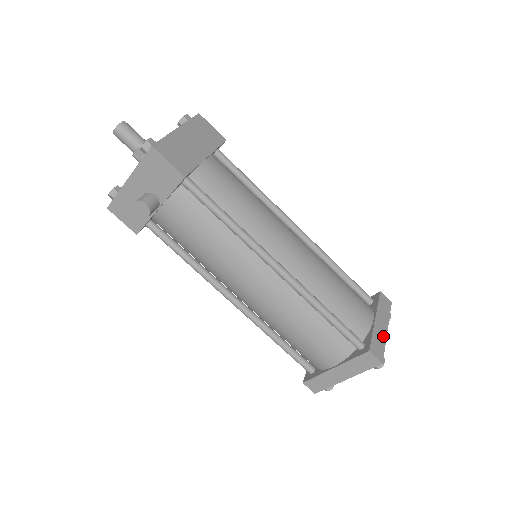
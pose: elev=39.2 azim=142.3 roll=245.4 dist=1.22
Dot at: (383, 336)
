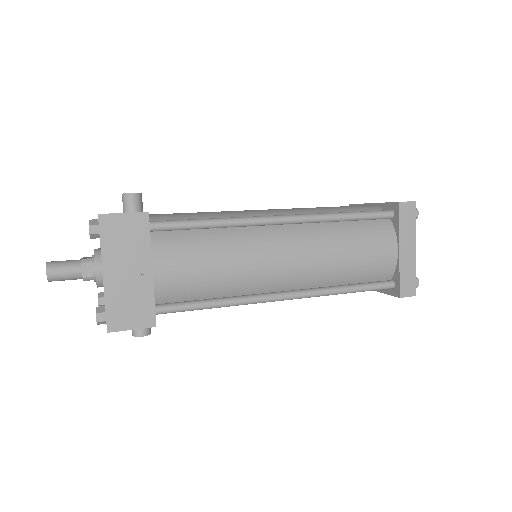
Dot at: (412, 262)
